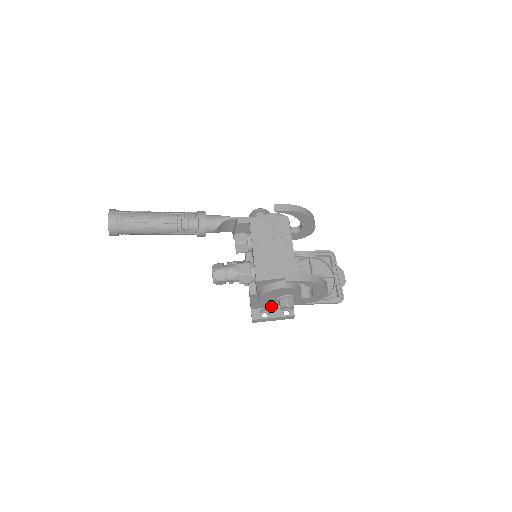
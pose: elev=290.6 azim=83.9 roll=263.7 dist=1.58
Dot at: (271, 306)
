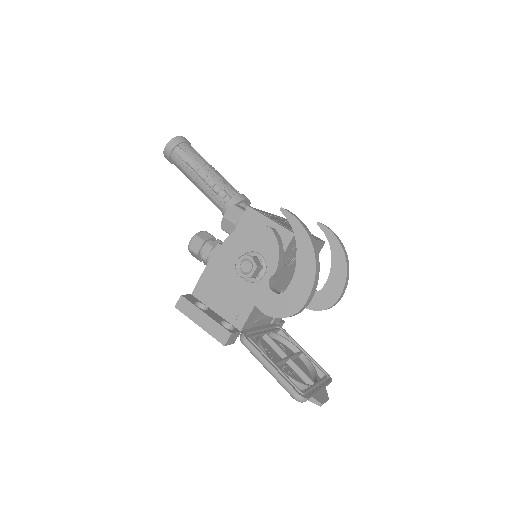
Dot at: (216, 309)
